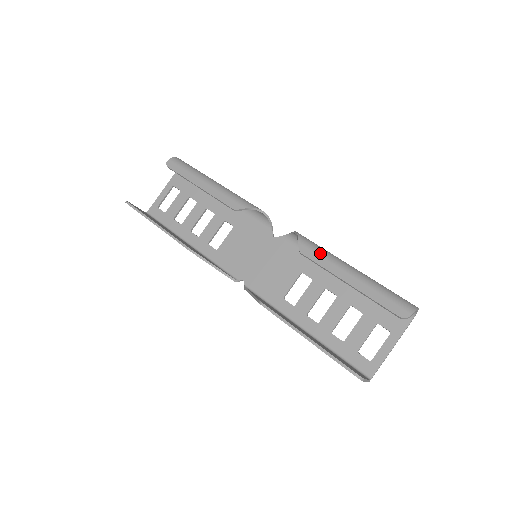
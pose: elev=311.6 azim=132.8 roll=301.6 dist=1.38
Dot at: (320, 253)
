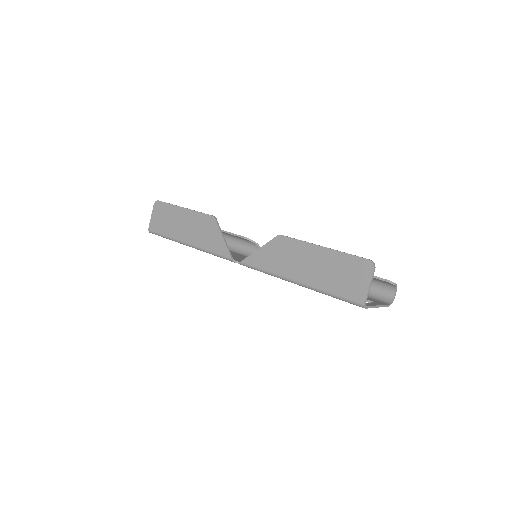
Dot at: occluded
